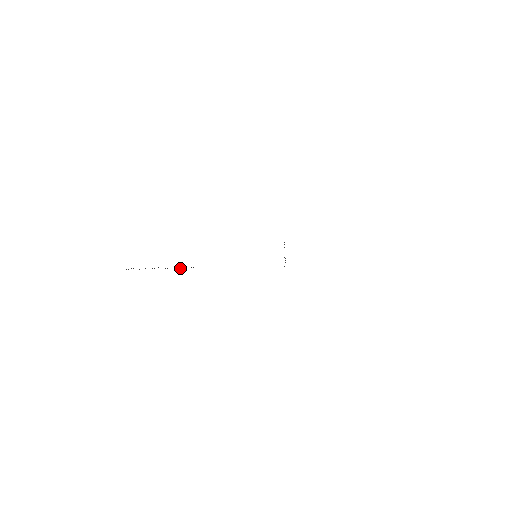
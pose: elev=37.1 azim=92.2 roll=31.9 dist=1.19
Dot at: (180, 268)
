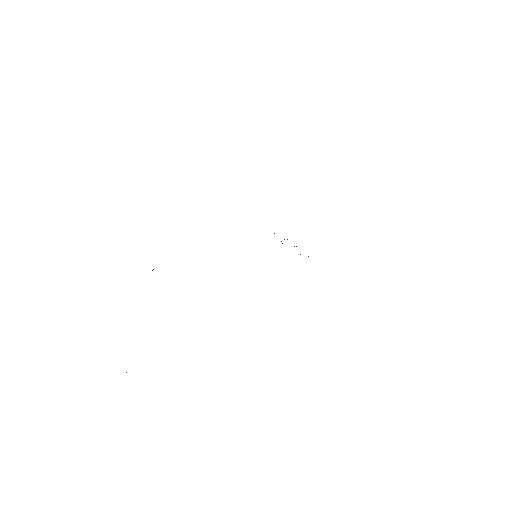
Dot at: occluded
